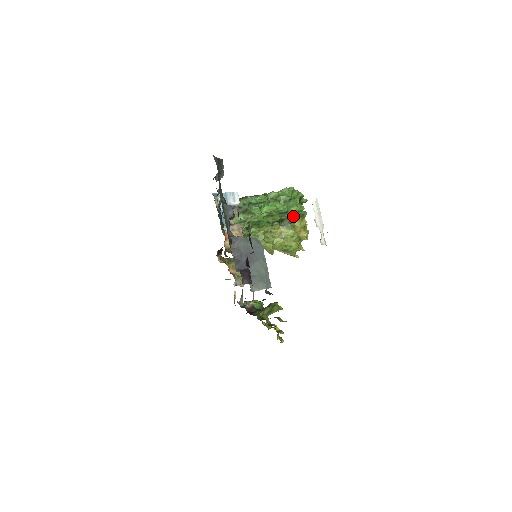
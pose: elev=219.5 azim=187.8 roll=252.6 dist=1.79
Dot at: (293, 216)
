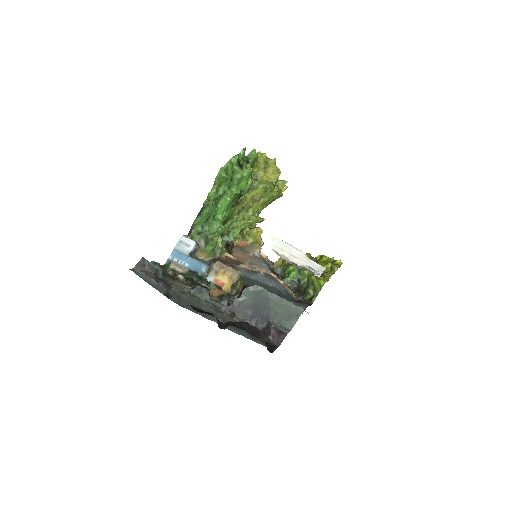
Dot at: (249, 185)
